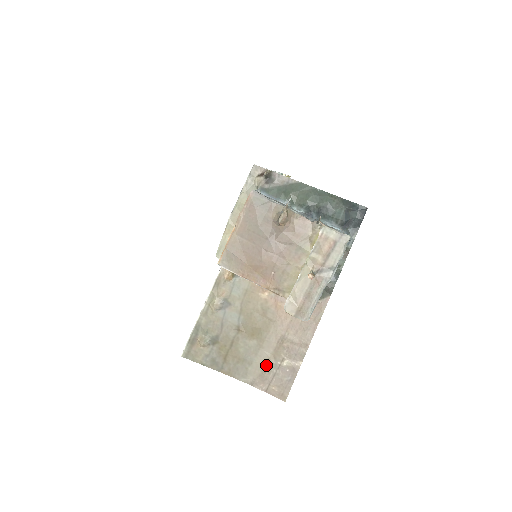
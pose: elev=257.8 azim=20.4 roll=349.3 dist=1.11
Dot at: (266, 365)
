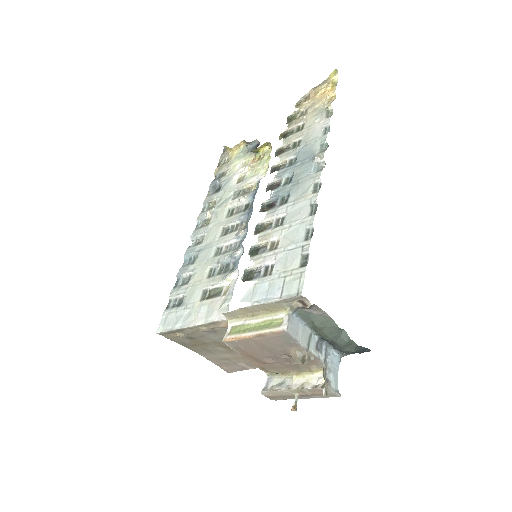
Dot at: (225, 359)
